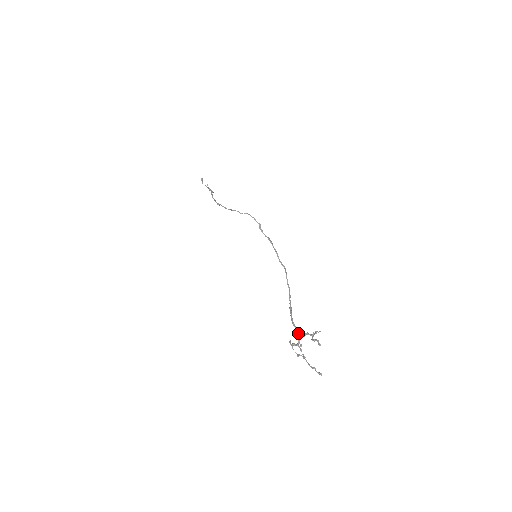
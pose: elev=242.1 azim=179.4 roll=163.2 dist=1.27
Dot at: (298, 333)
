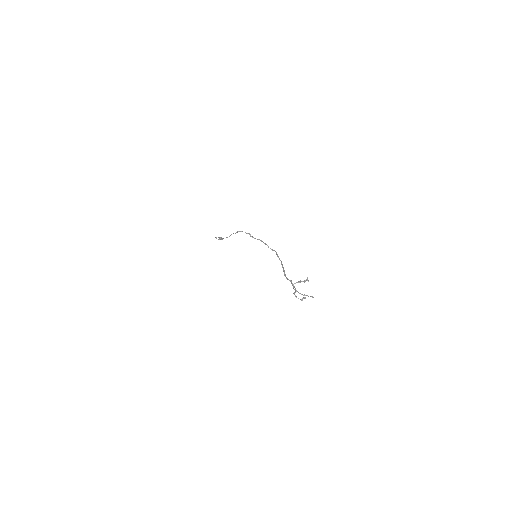
Dot at: (291, 281)
